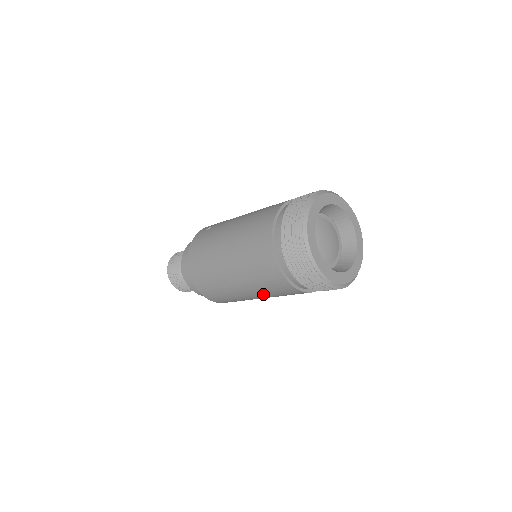
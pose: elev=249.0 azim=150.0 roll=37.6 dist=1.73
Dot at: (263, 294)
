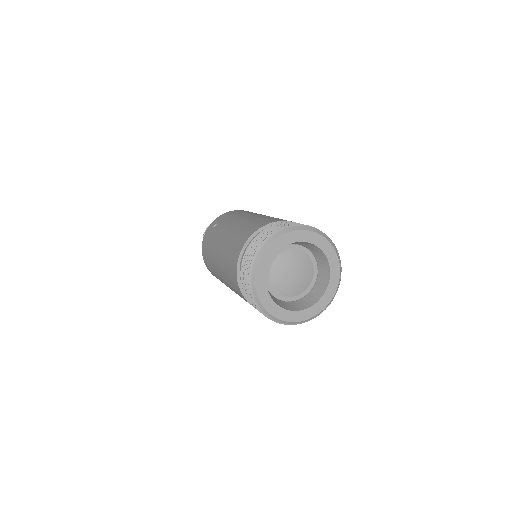
Dot at: occluded
